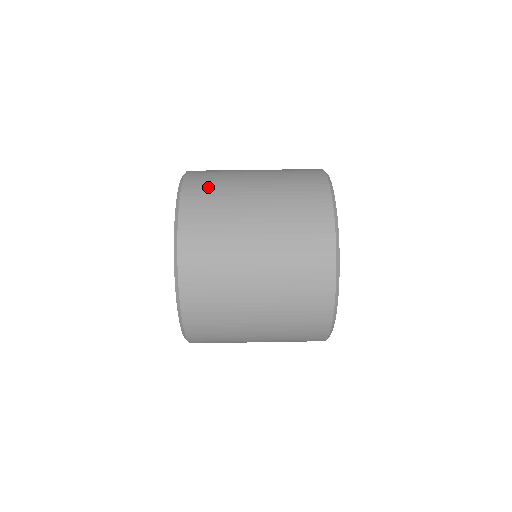
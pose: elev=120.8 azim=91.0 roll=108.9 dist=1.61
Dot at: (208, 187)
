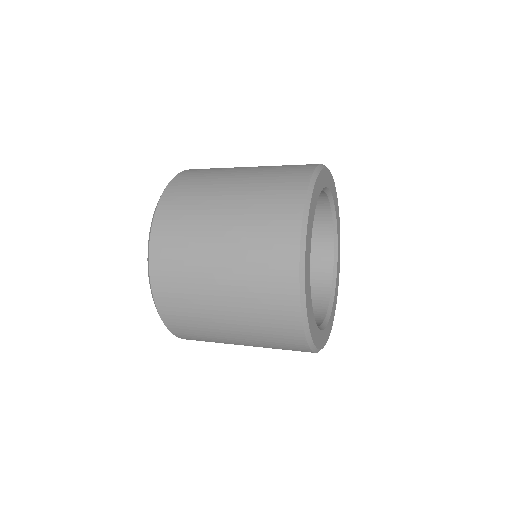
Dot at: occluded
